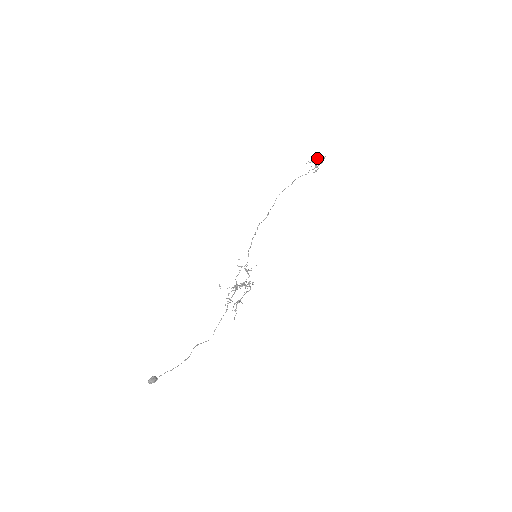
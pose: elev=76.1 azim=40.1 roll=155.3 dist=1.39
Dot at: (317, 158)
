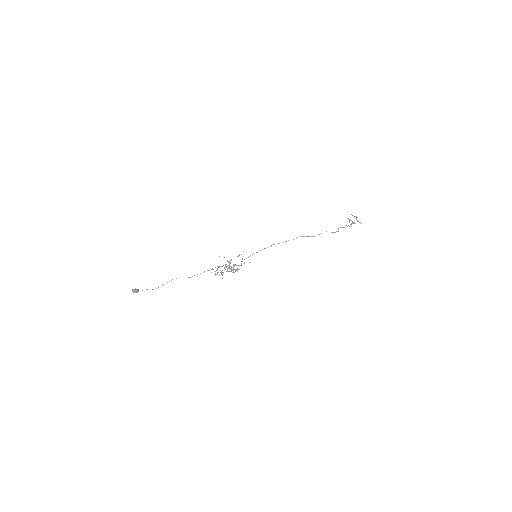
Dot at: (356, 217)
